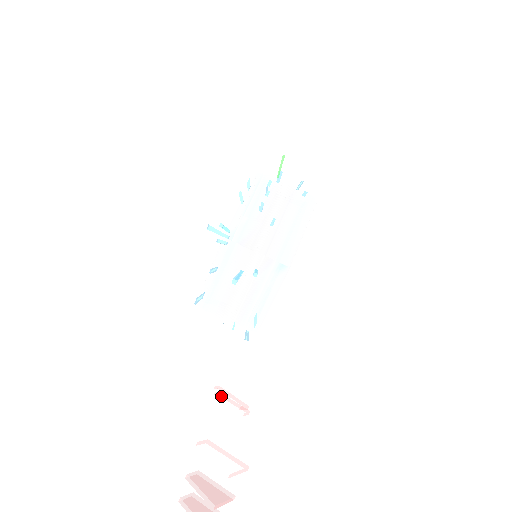
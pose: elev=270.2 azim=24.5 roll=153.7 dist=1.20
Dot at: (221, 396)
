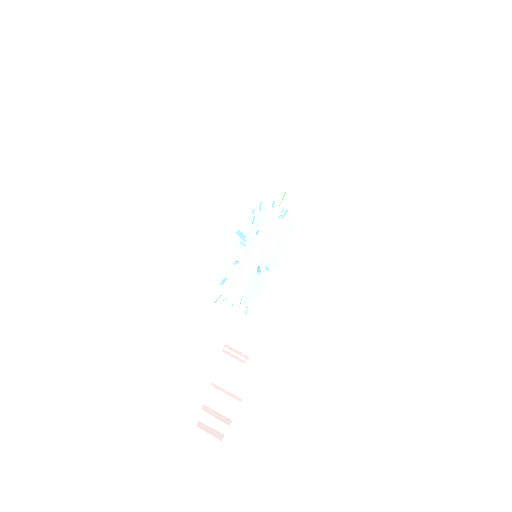
Dot at: (225, 352)
